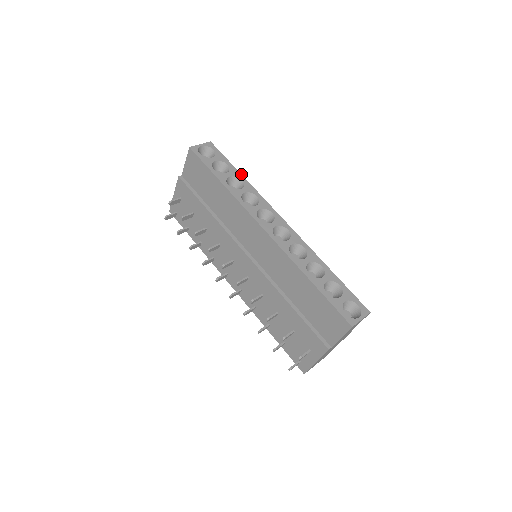
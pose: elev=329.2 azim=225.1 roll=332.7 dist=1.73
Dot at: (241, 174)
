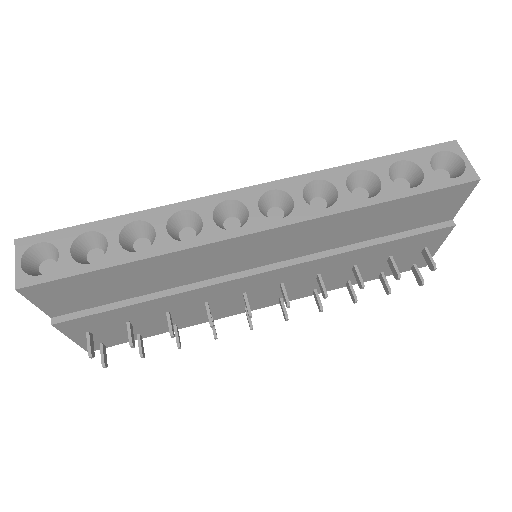
Dot at: (119, 216)
